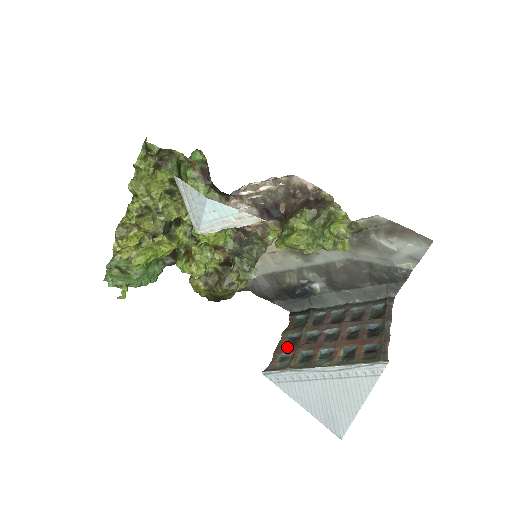
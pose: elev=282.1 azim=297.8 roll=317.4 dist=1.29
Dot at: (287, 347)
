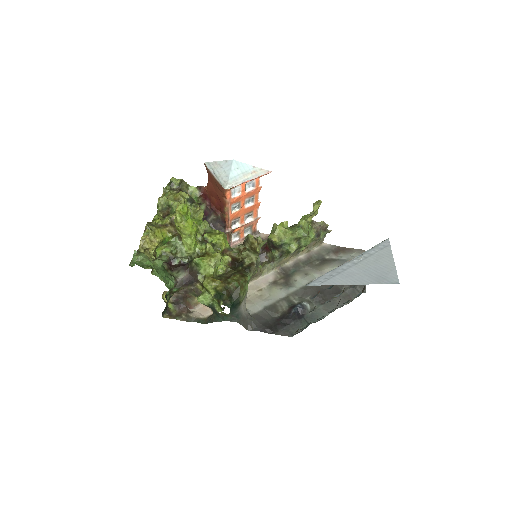
Dot at: occluded
